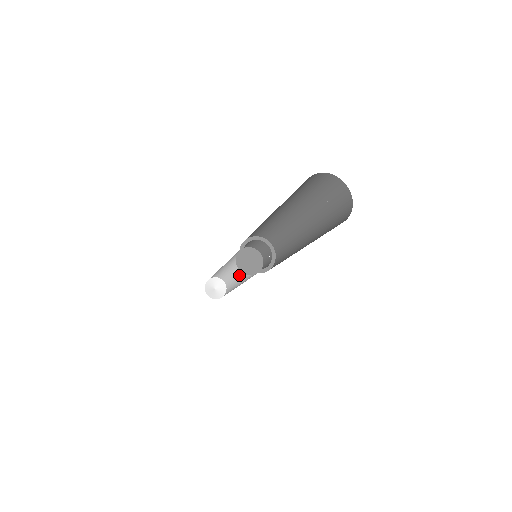
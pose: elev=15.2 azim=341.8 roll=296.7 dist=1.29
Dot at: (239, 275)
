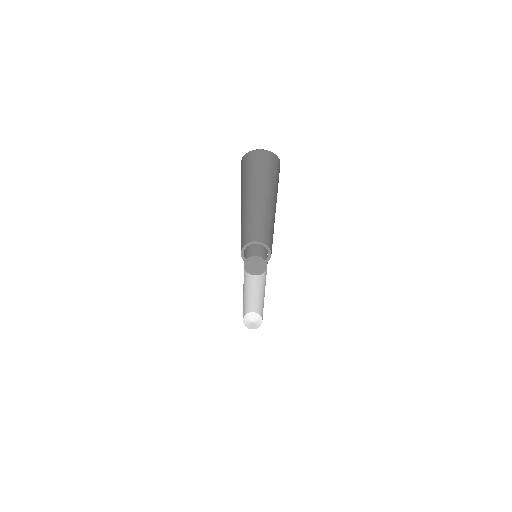
Dot at: (256, 291)
